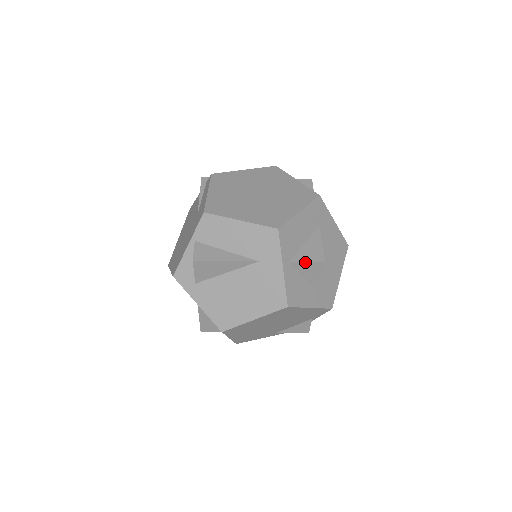
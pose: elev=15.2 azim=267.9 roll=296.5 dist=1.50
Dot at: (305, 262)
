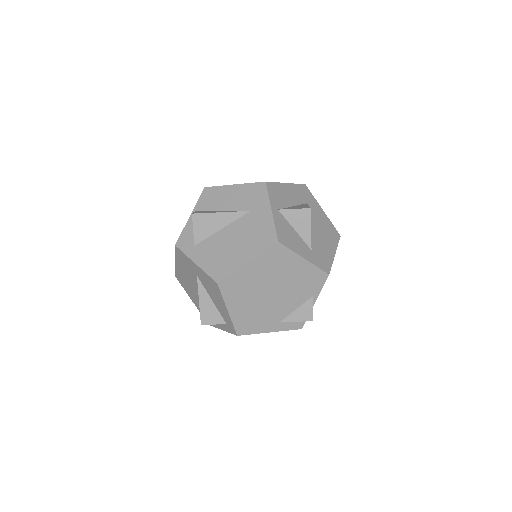
Dot at: (292, 210)
